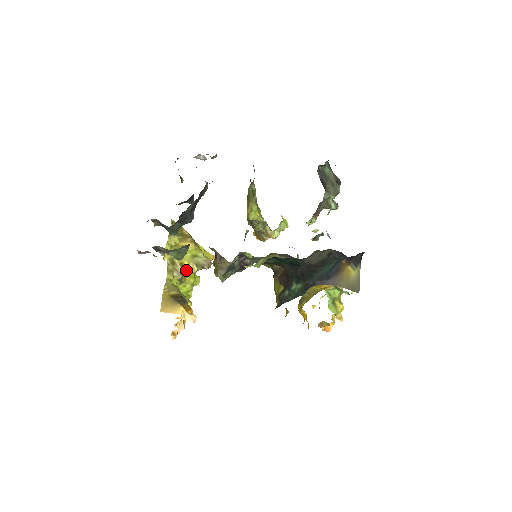
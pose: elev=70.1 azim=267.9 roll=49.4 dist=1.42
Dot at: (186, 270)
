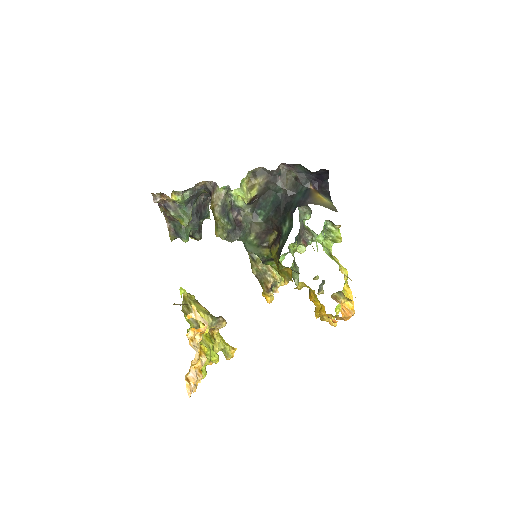
Dot at: occluded
